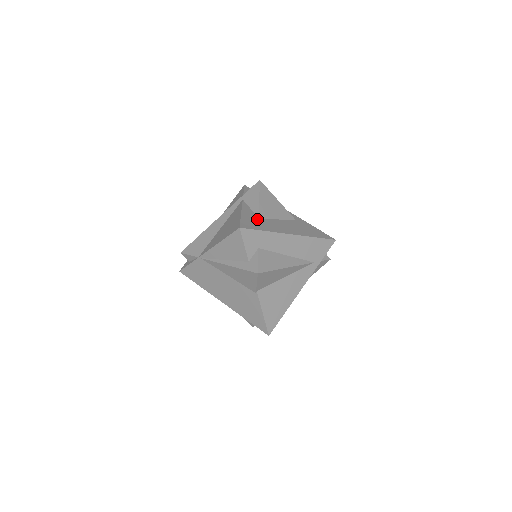
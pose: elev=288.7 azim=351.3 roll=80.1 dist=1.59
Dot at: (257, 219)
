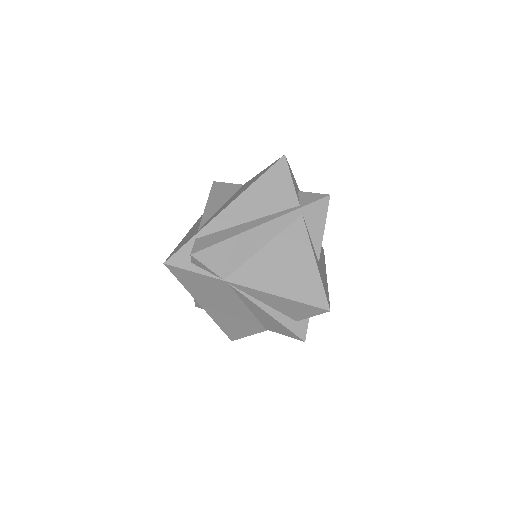
Dot at: (320, 266)
